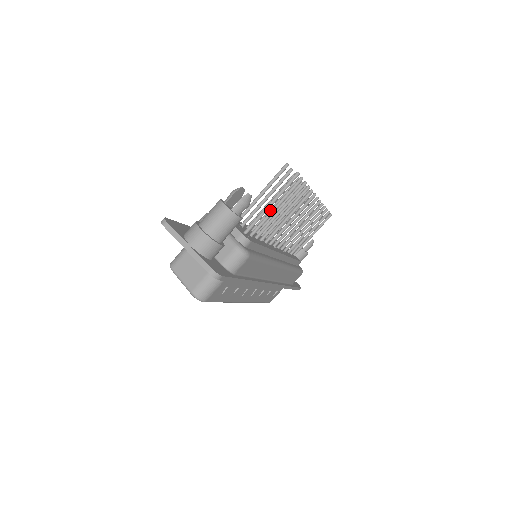
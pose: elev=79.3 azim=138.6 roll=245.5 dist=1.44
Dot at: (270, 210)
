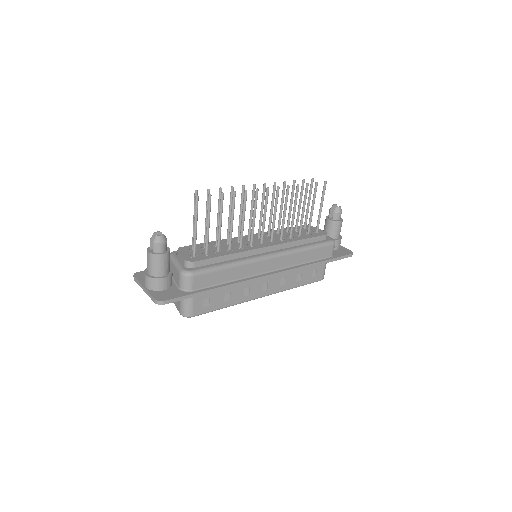
Dot at: (228, 222)
